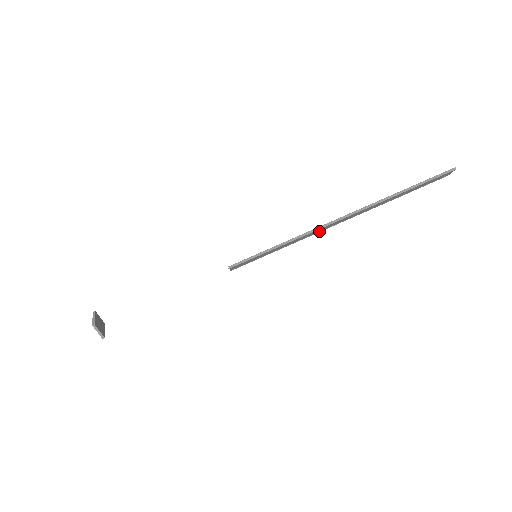
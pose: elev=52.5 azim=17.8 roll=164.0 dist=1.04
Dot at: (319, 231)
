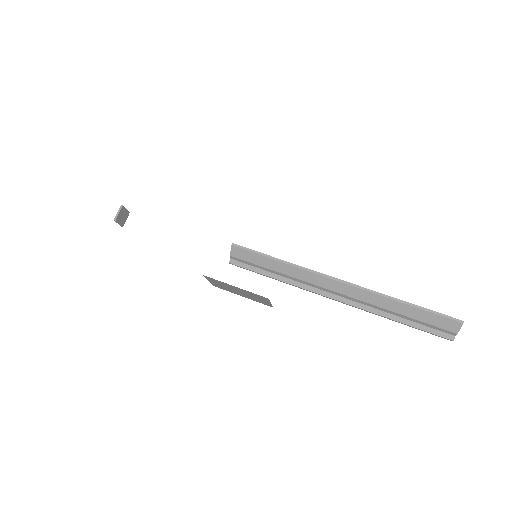
Dot at: (315, 284)
